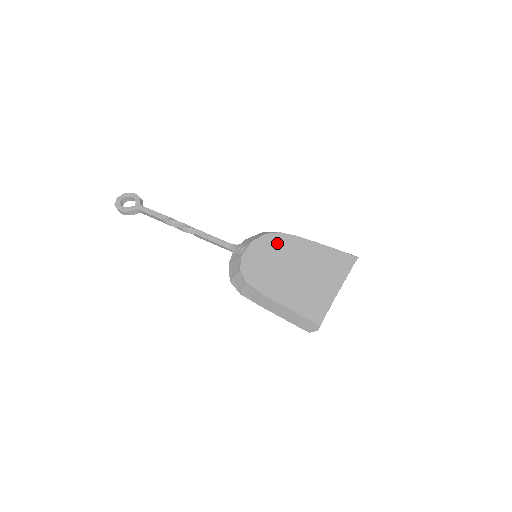
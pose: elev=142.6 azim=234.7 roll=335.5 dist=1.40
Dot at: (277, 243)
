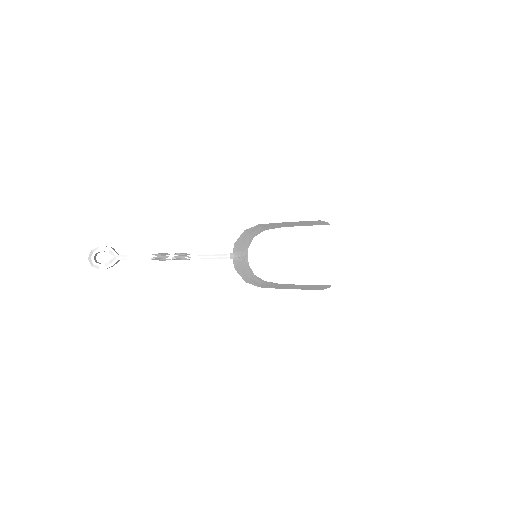
Dot at: (268, 241)
